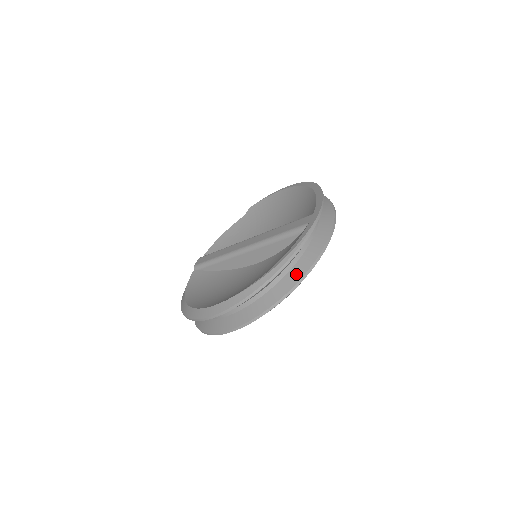
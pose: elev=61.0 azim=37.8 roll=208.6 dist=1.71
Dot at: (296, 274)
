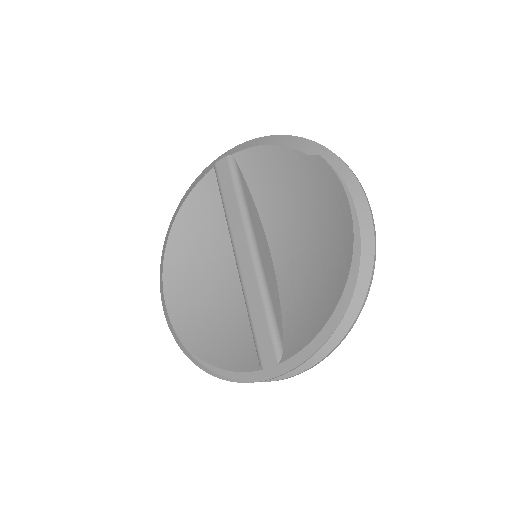
Dot at: occluded
